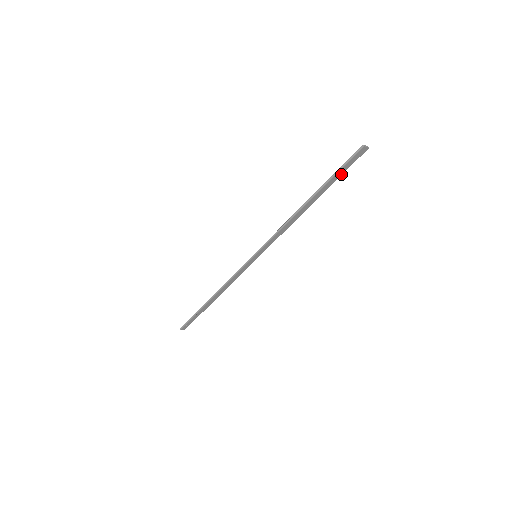
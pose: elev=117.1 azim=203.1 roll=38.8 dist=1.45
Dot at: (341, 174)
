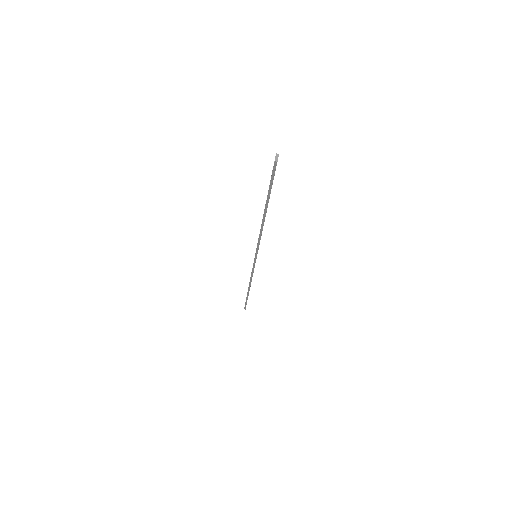
Dot at: occluded
